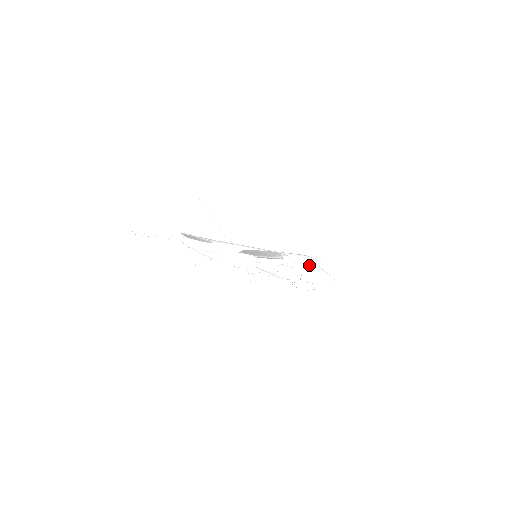
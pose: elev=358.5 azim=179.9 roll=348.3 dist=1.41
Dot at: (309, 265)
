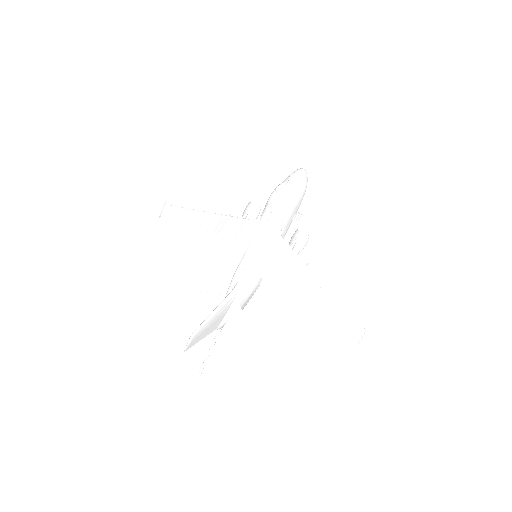
Dot at: (293, 207)
